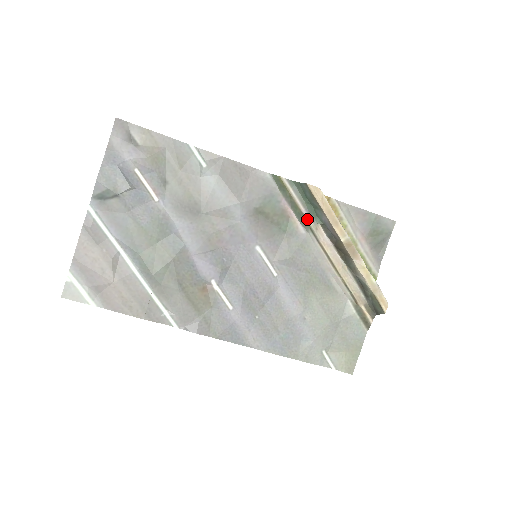
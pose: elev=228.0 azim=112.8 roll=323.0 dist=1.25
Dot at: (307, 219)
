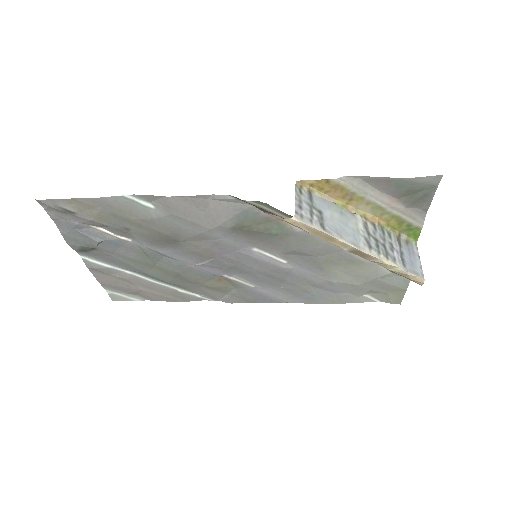
Dot at: occluded
